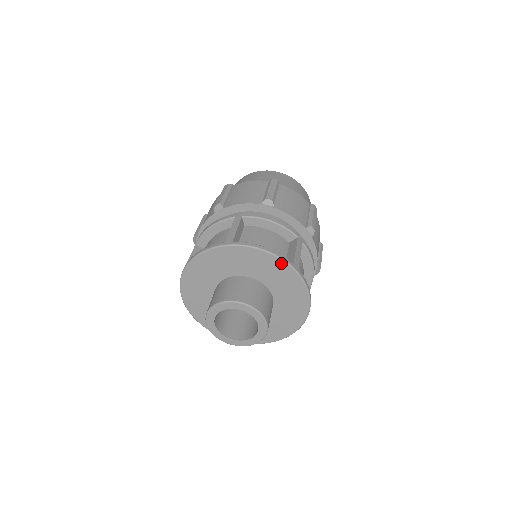
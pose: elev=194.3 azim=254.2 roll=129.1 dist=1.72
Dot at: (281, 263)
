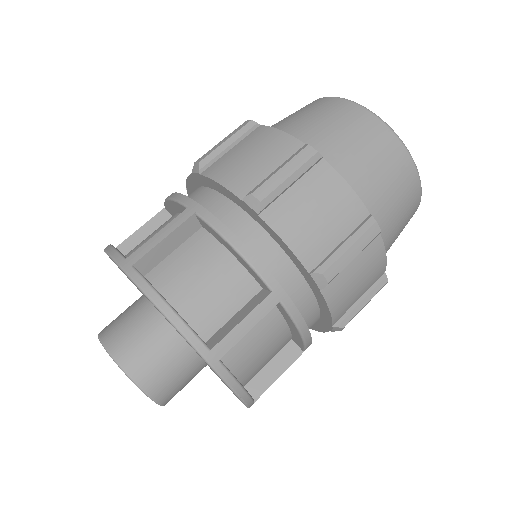
Dot at: (187, 341)
